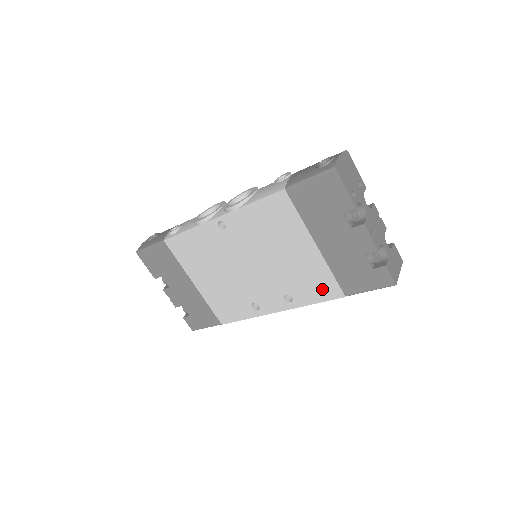
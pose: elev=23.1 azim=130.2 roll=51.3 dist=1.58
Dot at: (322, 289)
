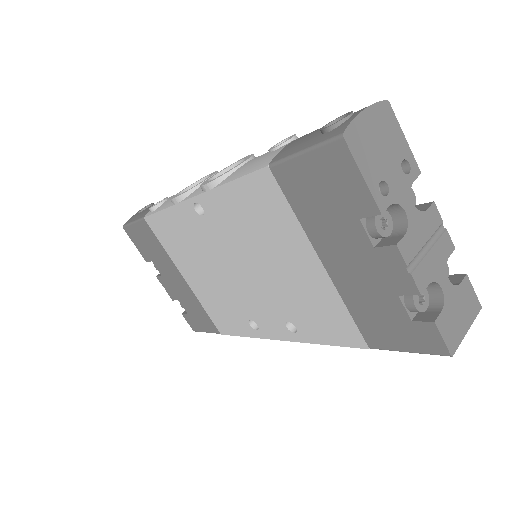
Dot at: (335, 328)
